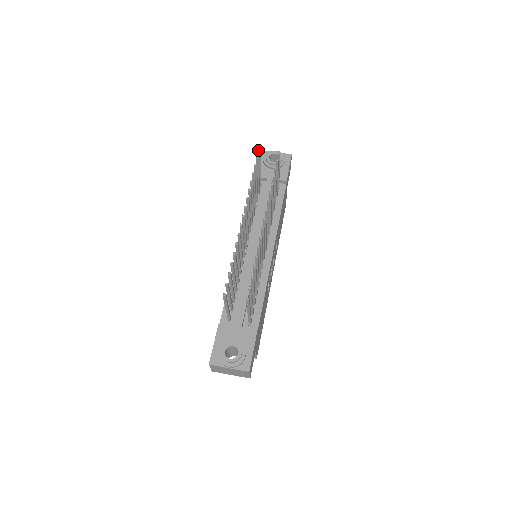
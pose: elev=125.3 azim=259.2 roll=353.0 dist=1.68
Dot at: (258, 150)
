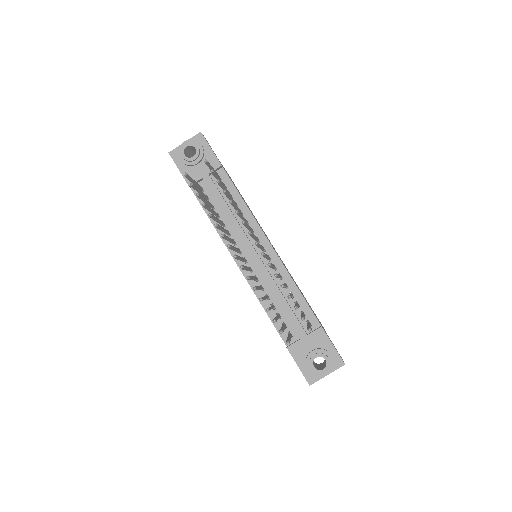
Dot at: occluded
